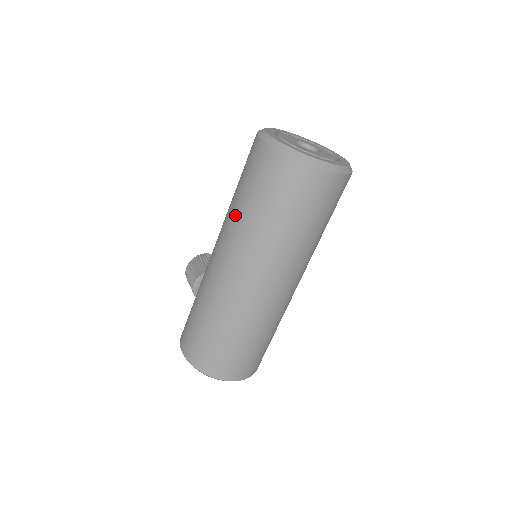
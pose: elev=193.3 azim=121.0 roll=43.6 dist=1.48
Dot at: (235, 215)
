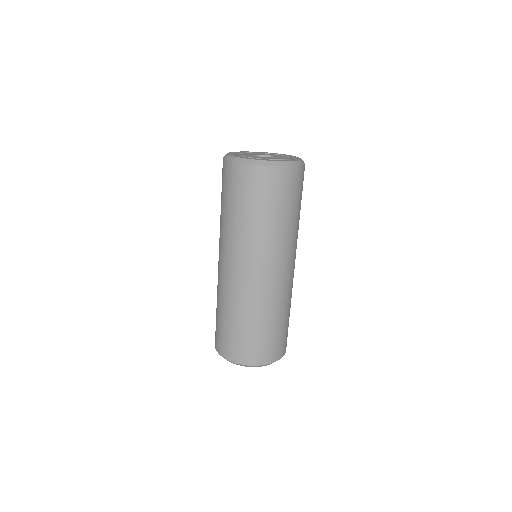
Dot at: (221, 222)
